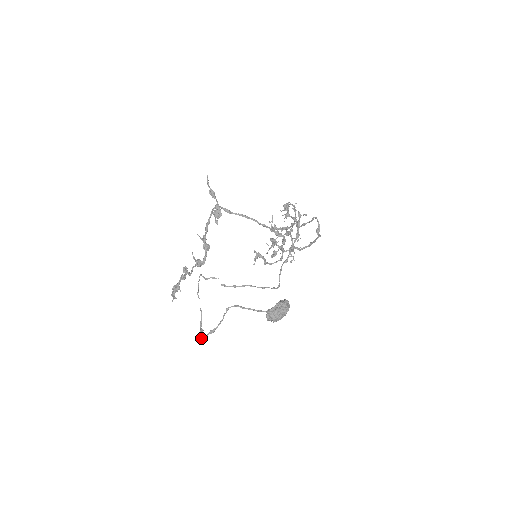
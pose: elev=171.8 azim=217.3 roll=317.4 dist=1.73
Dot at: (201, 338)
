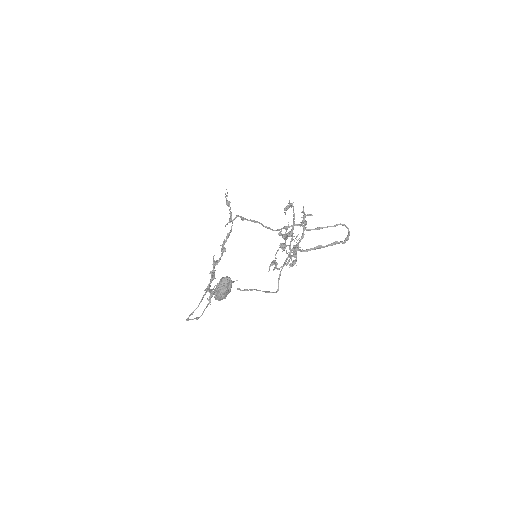
Dot at: (186, 320)
